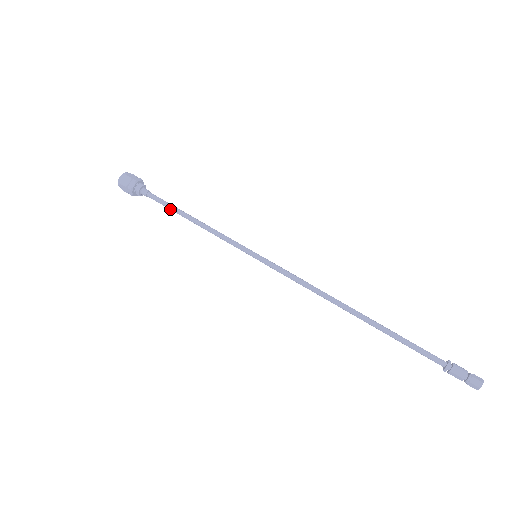
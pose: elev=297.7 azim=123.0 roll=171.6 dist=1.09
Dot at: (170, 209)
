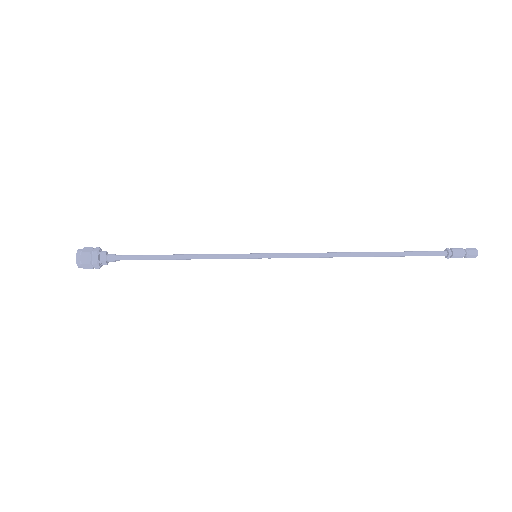
Dot at: occluded
